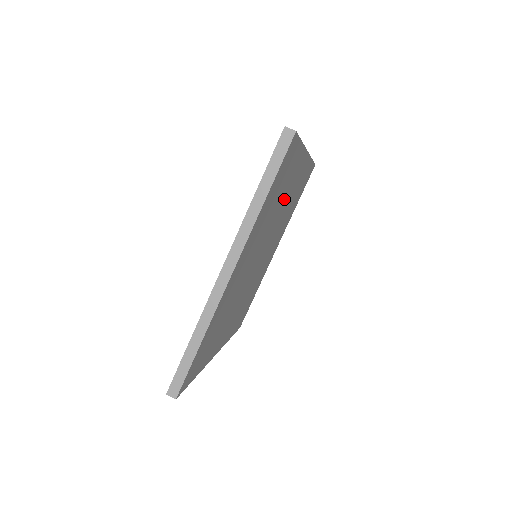
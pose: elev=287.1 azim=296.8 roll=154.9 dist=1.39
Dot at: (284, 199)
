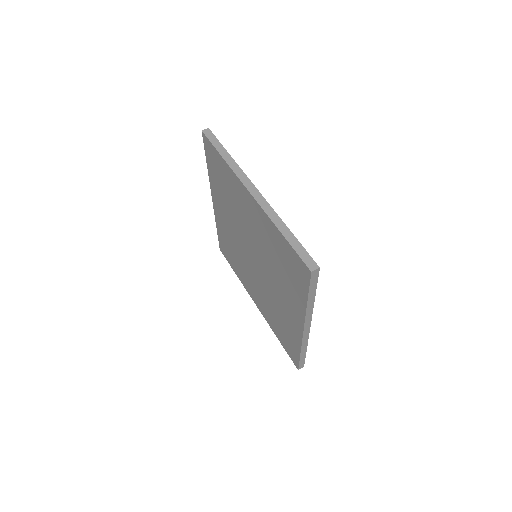
Dot at: occluded
